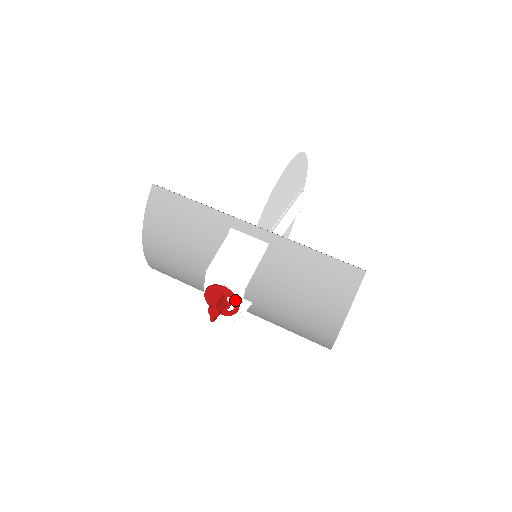
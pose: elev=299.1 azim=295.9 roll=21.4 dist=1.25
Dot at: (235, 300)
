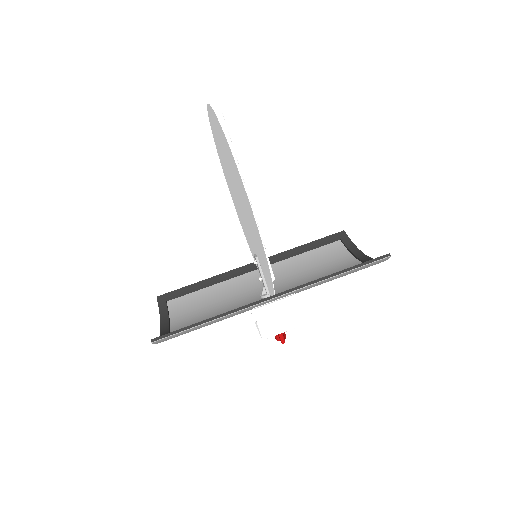
Dot at: occluded
